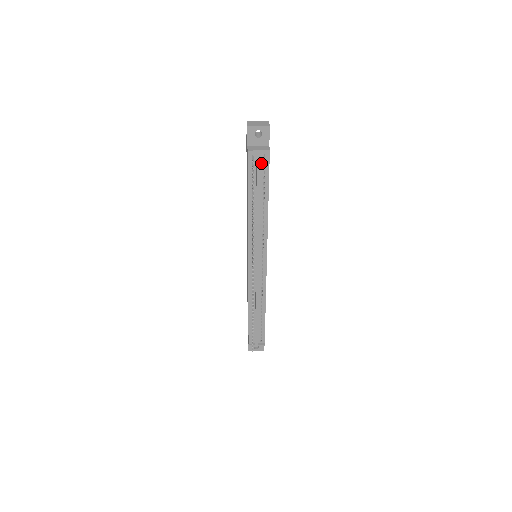
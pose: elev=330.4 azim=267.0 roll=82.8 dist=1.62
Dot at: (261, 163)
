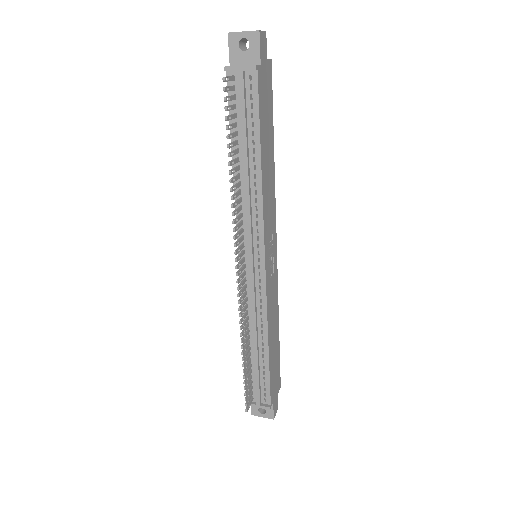
Dot at: (246, 90)
